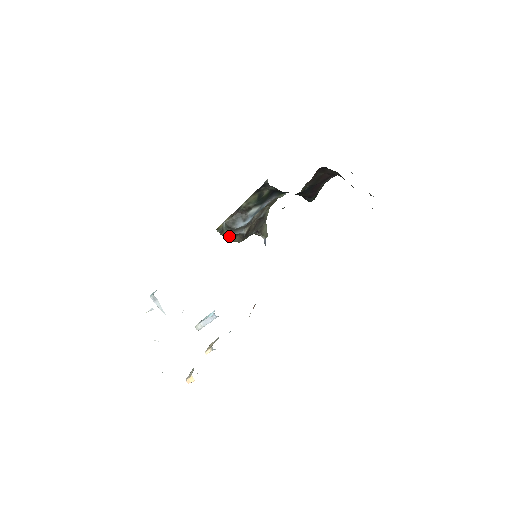
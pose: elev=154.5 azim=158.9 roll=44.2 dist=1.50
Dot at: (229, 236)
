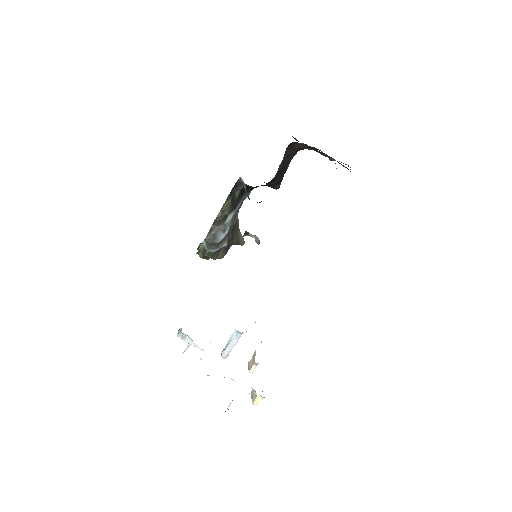
Dot at: (213, 254)
